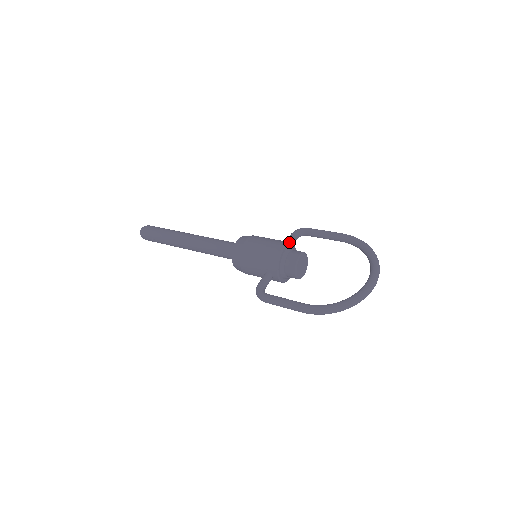
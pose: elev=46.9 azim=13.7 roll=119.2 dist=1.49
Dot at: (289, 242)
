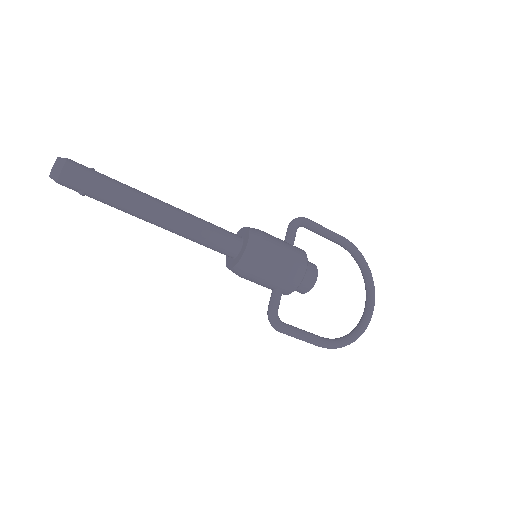
Dot at: occluded
